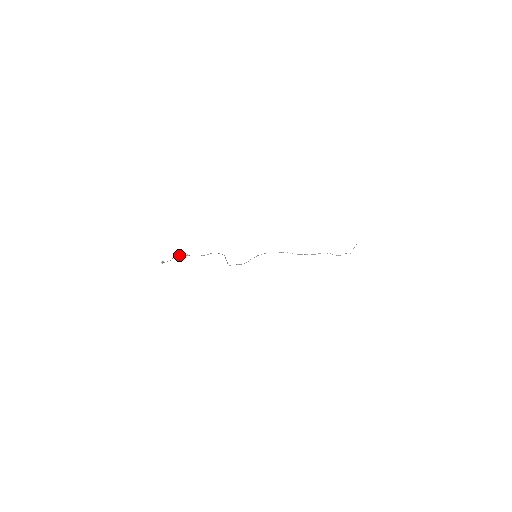
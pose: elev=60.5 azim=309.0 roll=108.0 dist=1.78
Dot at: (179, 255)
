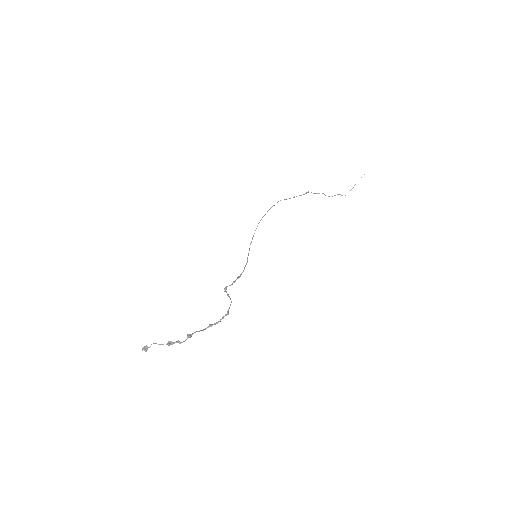
Dot at: occluded
